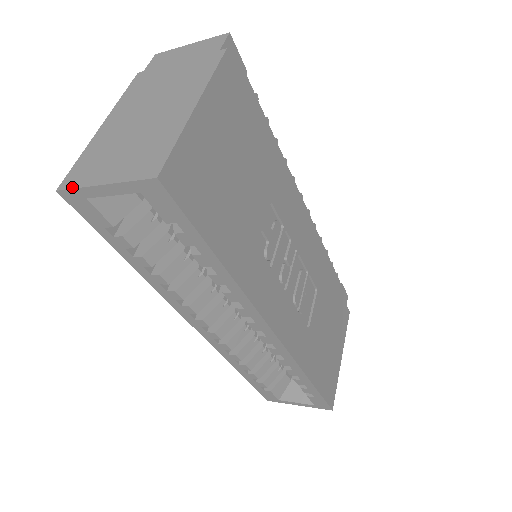
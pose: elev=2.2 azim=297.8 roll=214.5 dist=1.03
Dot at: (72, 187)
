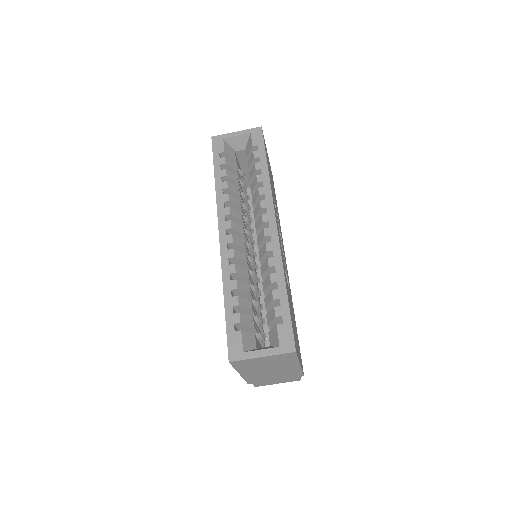
Dot at: (220, 135)
